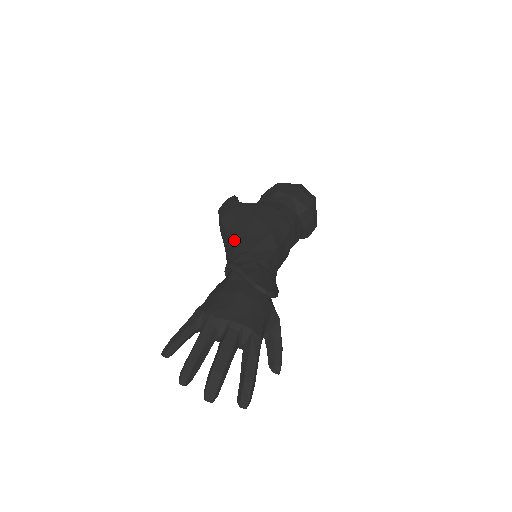
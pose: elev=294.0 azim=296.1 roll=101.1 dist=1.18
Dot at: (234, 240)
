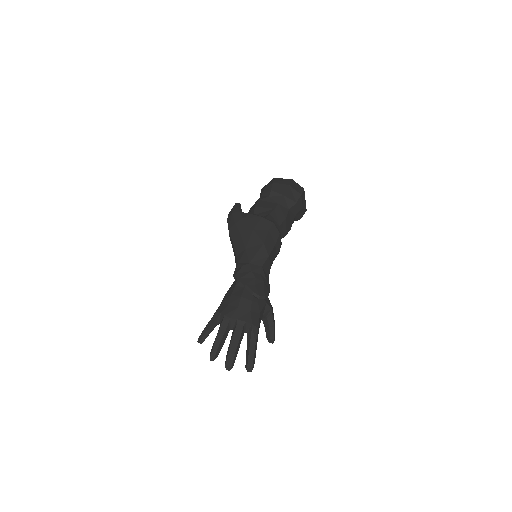
Dot at: (238, 250)
